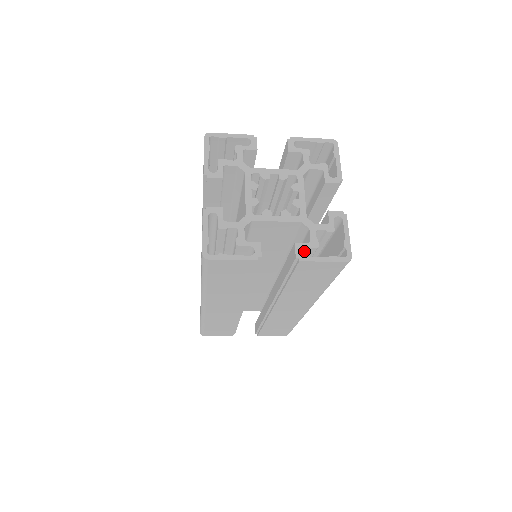
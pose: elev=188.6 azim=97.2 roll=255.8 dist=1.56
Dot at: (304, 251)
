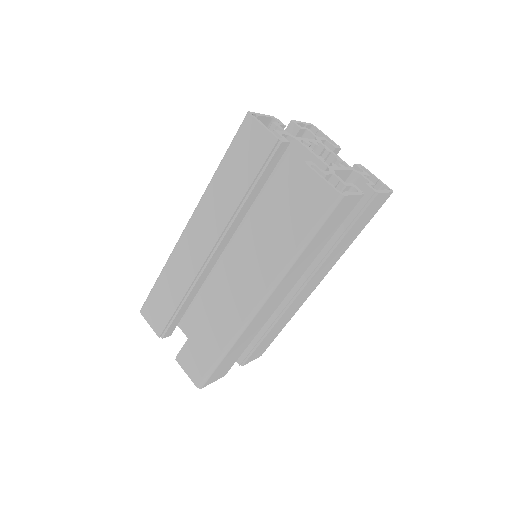
Dot at: occluded
